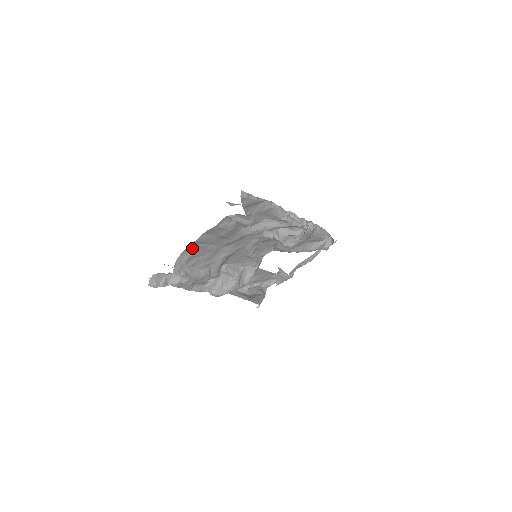
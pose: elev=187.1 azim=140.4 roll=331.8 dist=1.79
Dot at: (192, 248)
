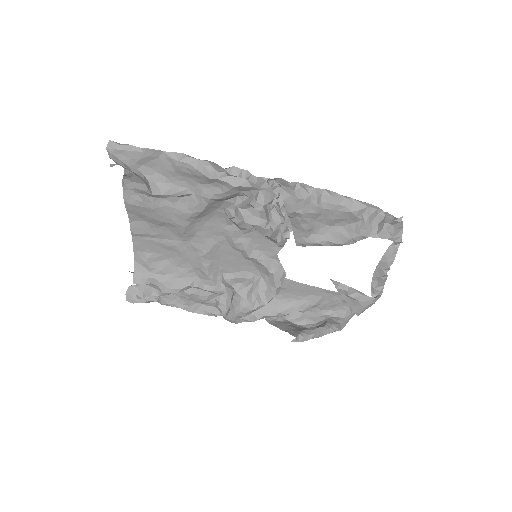
Dot at: (142, 245)
